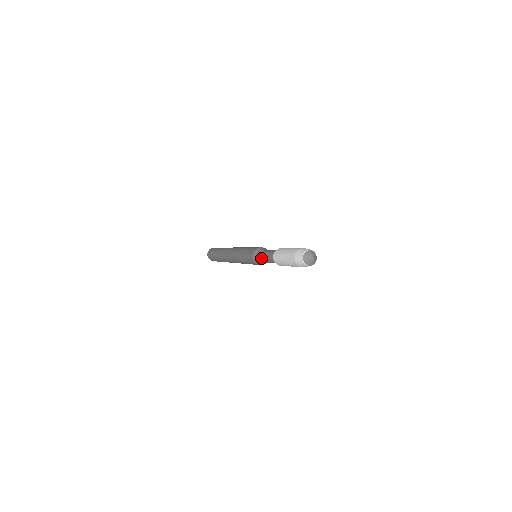
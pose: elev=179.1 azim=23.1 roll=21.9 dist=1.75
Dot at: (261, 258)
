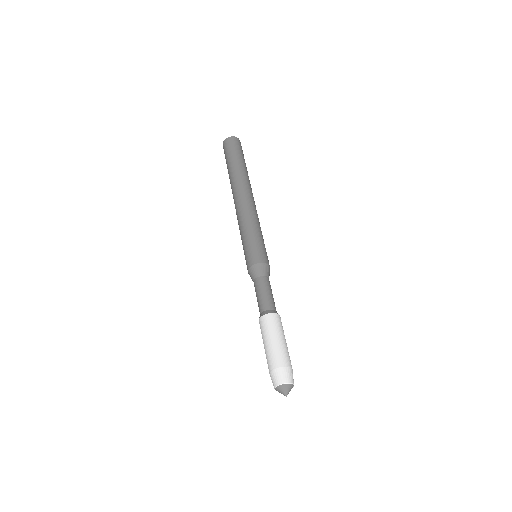
Dot at: (254, 286)
